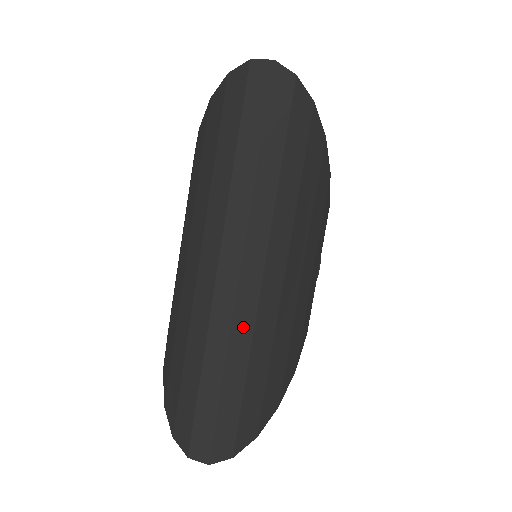
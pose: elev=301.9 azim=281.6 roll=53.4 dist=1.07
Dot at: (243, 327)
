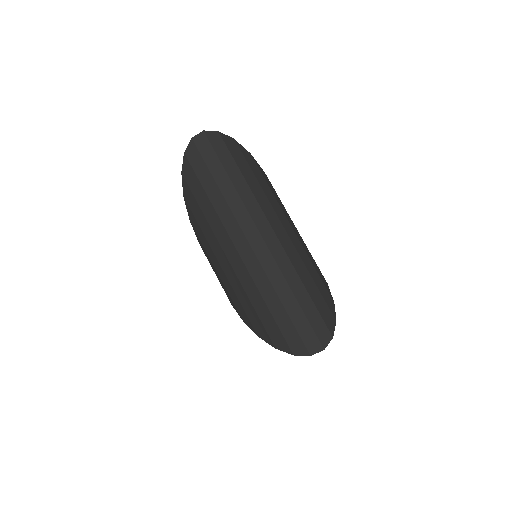
Dot at: (284, 264)
